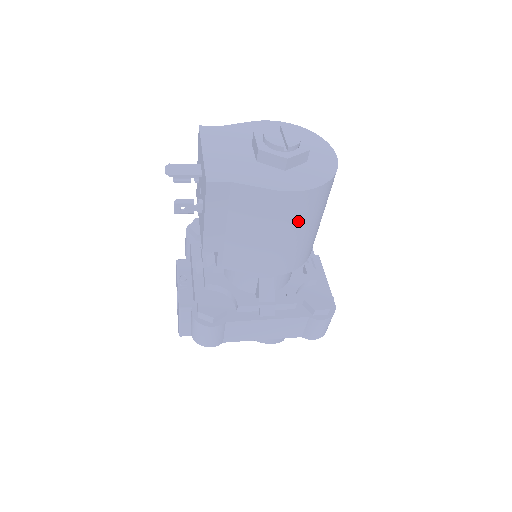
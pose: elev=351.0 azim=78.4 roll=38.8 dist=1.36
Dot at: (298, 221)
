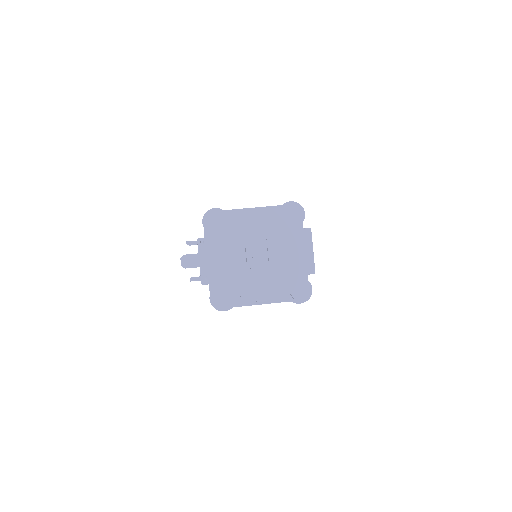
Dot at: occluded
